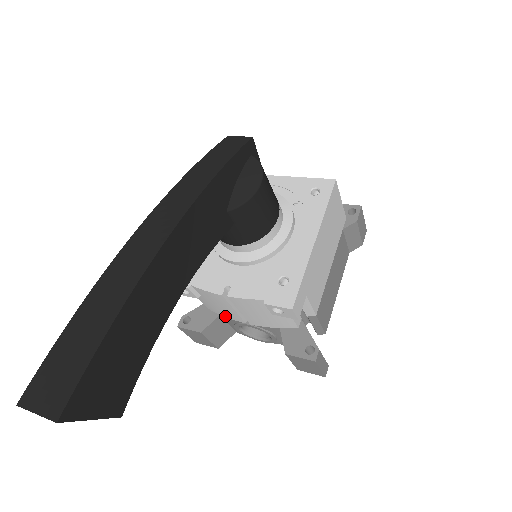
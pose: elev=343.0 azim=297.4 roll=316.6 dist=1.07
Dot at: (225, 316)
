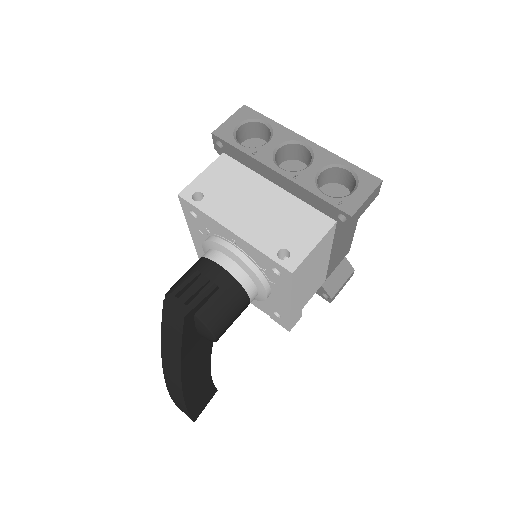
Dot at: occluded
